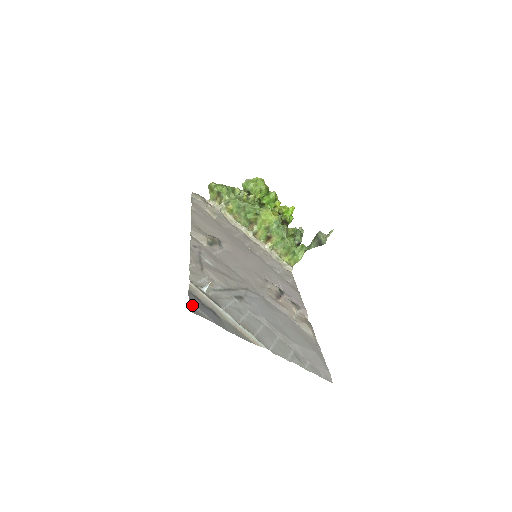
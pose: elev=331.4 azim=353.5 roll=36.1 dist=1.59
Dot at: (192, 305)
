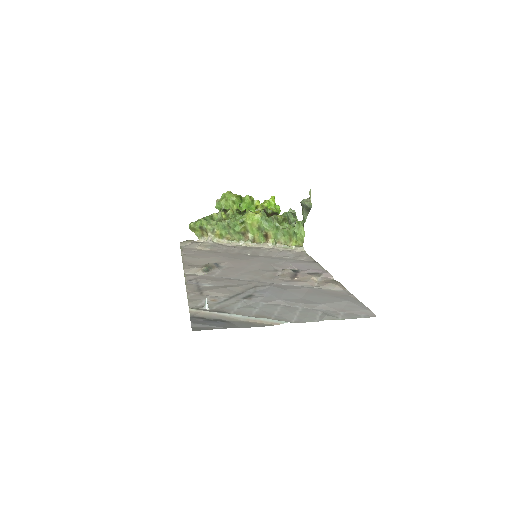
Dot at: (195, 325)
